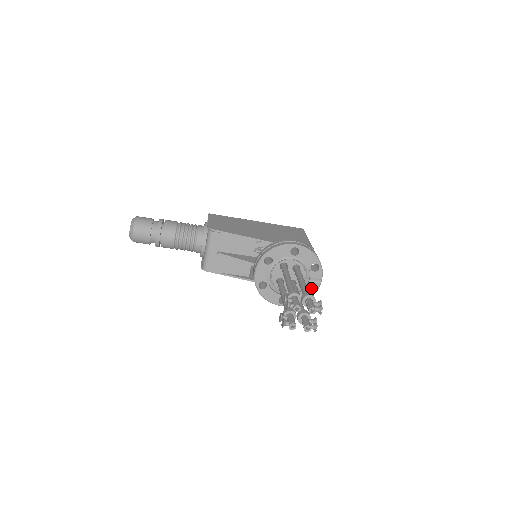
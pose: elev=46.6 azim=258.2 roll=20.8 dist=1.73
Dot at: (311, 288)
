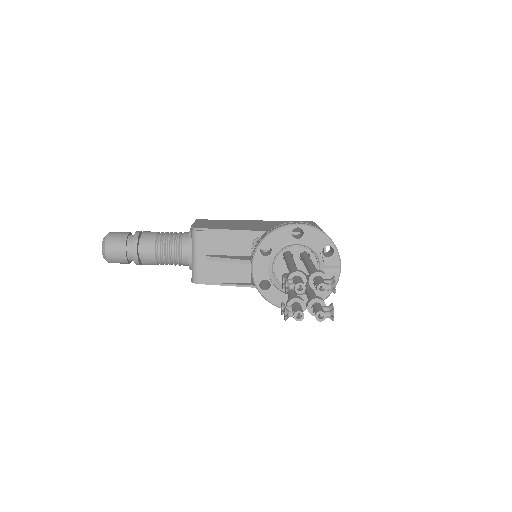
Dot at: occluded
